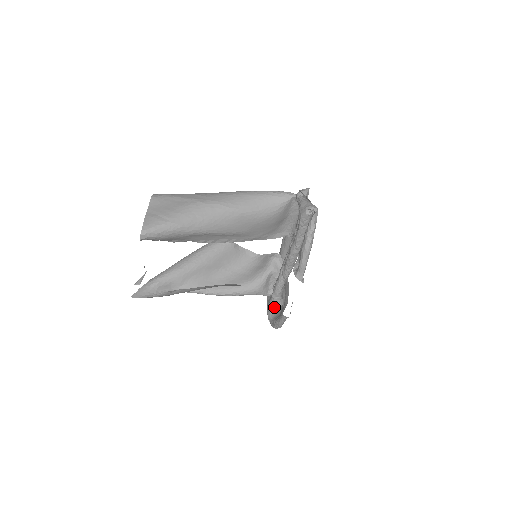
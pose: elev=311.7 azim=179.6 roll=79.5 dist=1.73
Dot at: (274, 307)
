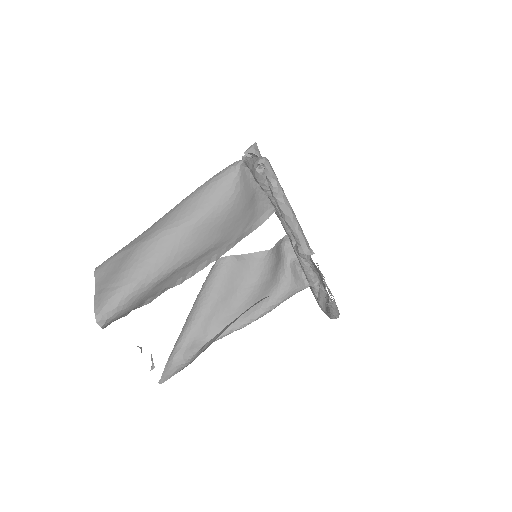
Dot at: (320, 296)
